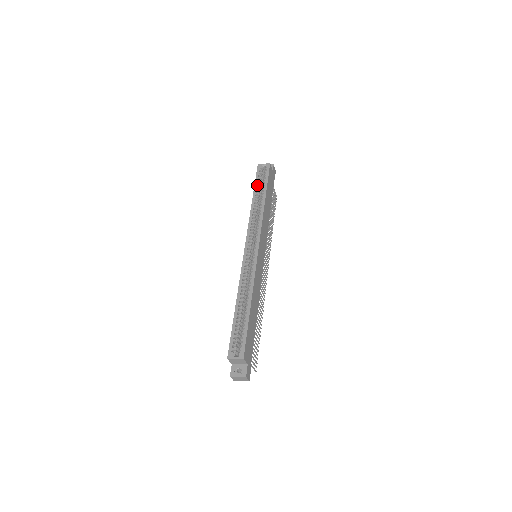
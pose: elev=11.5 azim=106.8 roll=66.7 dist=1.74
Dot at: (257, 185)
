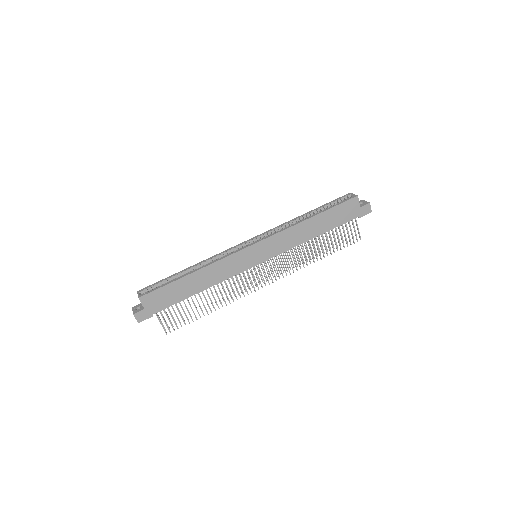
Dot at: (324, 206)
